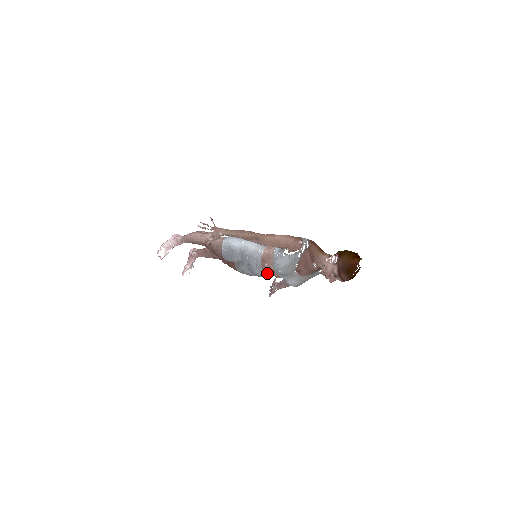
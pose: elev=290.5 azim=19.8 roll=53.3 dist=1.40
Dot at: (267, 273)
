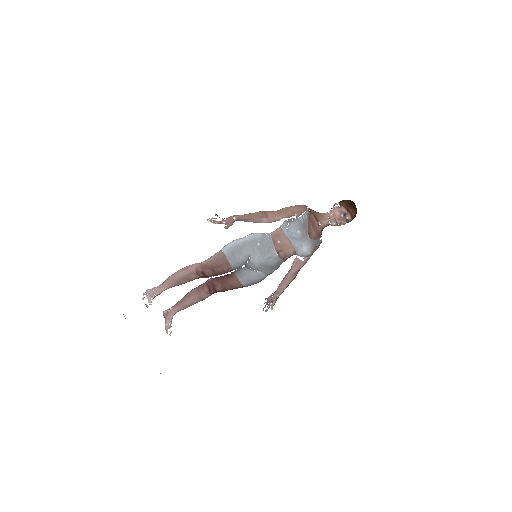
Dot at: (279, 255)
